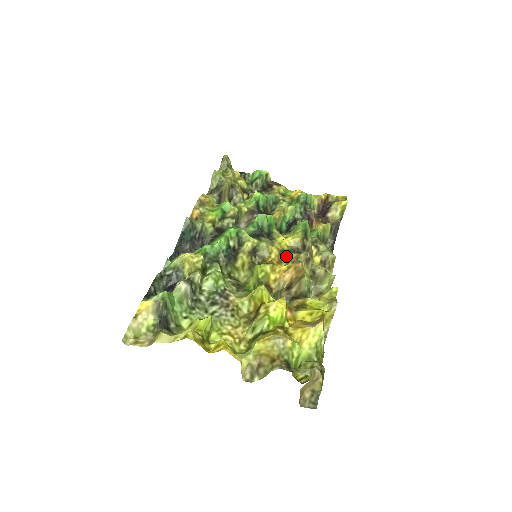
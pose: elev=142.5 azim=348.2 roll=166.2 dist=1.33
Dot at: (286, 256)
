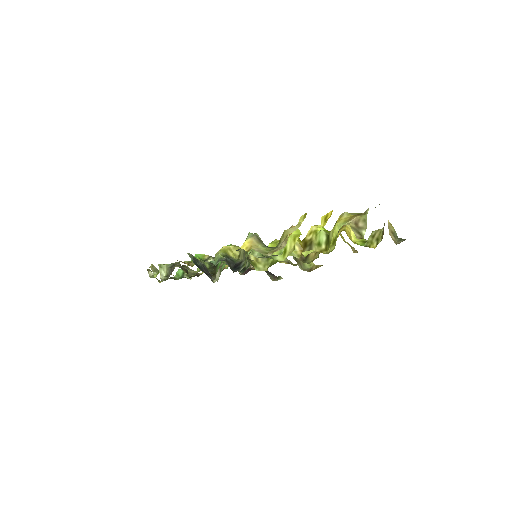
Dot at: occluded
